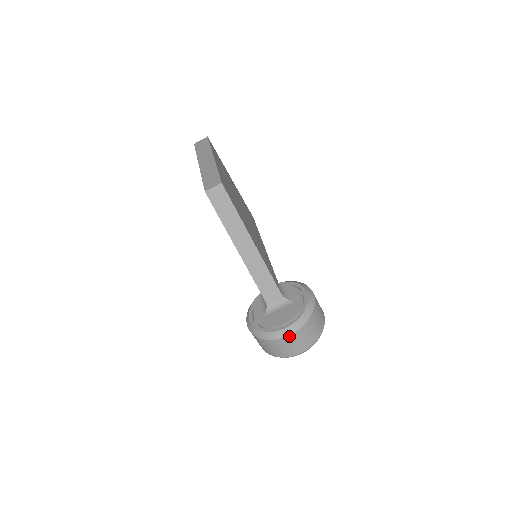
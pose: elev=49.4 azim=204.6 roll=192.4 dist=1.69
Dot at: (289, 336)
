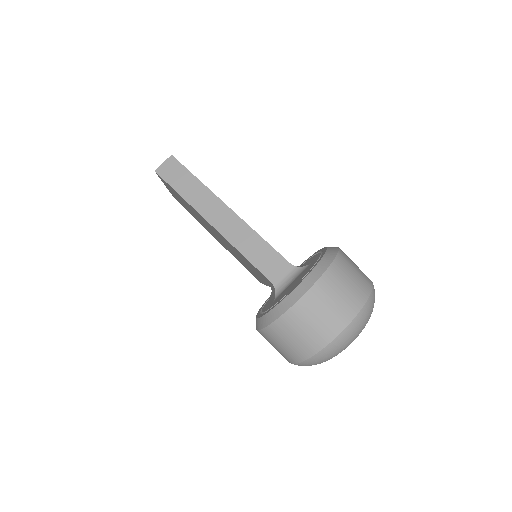
Dot at: (308, 293)
